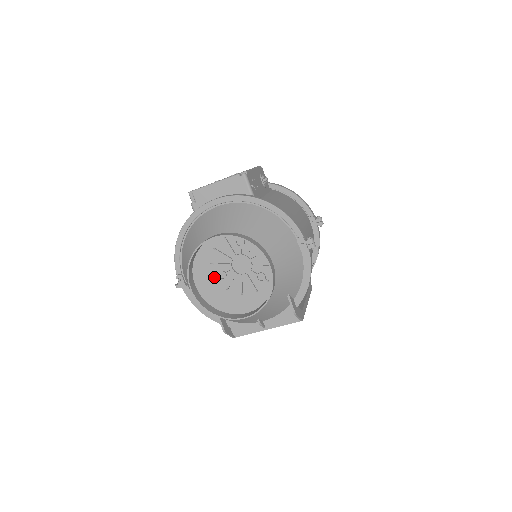
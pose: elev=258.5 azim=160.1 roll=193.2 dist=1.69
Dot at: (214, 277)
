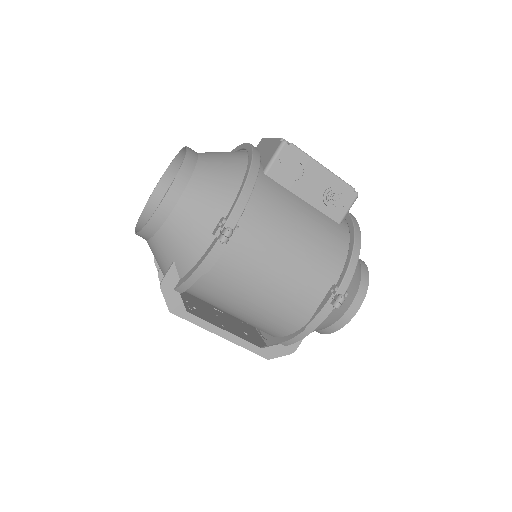
Dot at: occluded
